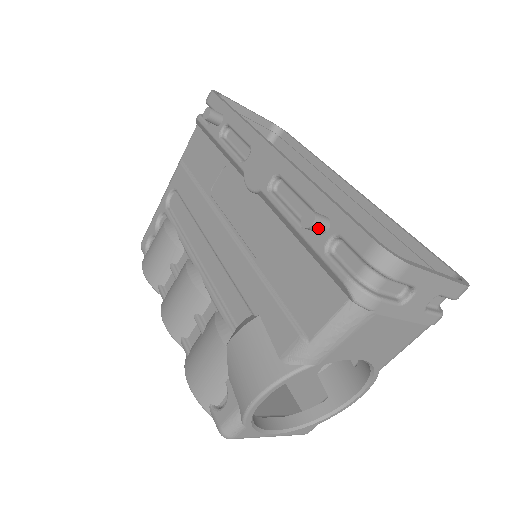
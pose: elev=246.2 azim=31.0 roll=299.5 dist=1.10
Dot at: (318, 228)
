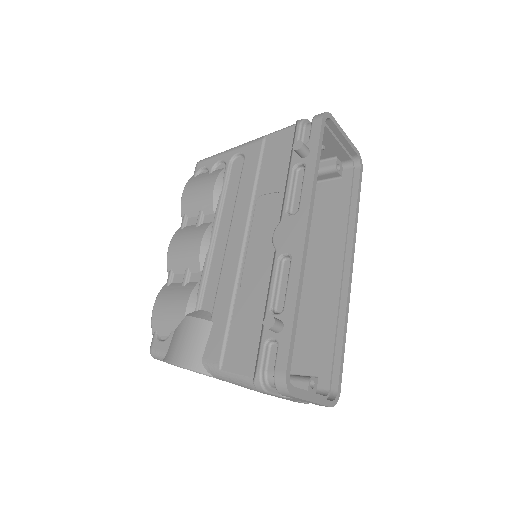
Dot at: (271, 330)
